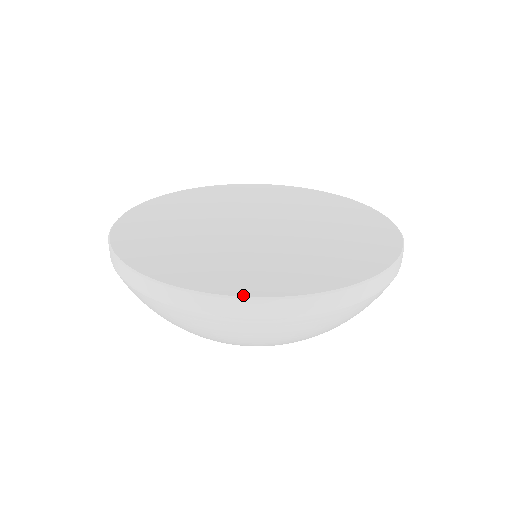
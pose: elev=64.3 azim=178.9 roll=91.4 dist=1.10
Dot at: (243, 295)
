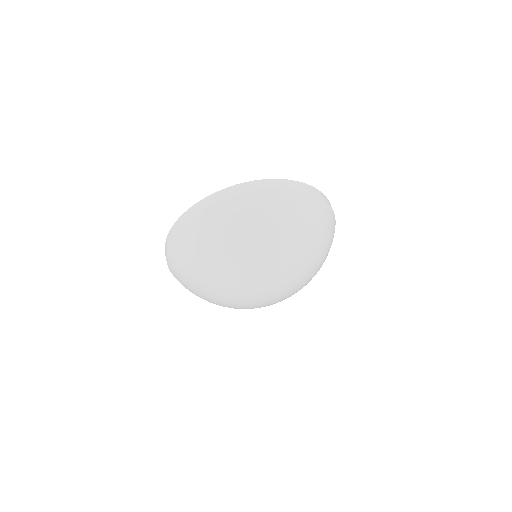
Dot at: occluded
